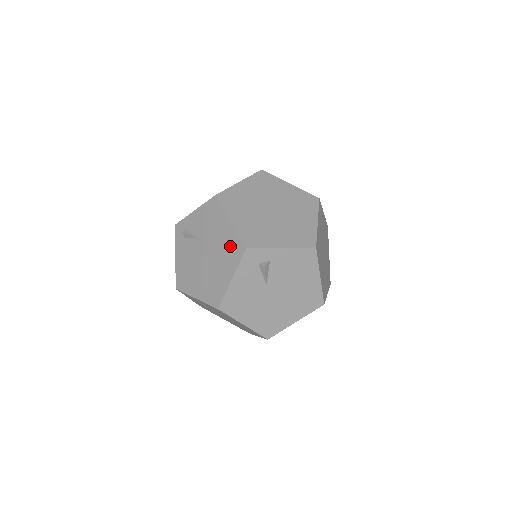
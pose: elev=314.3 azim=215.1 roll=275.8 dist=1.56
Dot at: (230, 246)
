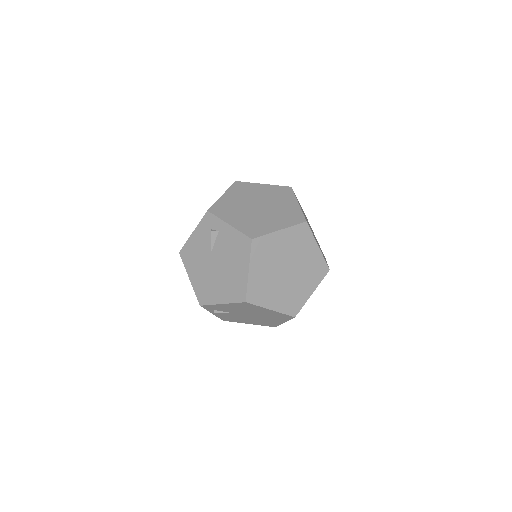
Dot at: occluded
